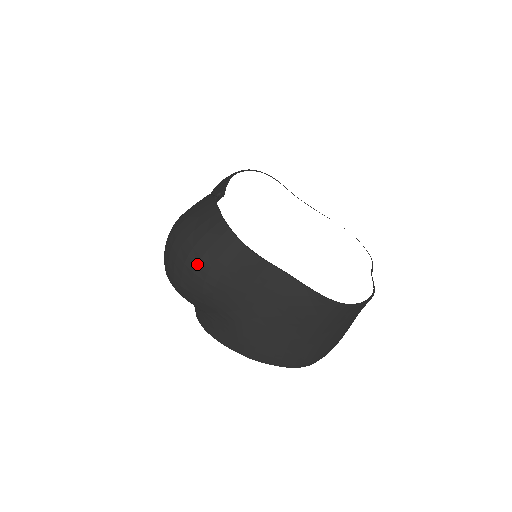
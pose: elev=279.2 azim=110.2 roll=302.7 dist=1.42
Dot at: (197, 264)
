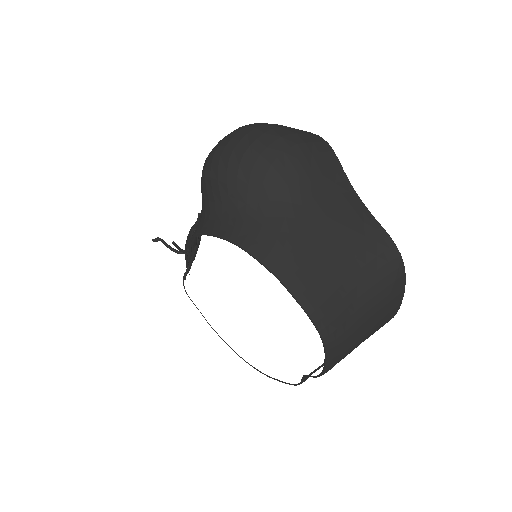
Dot at: (282, 136)
